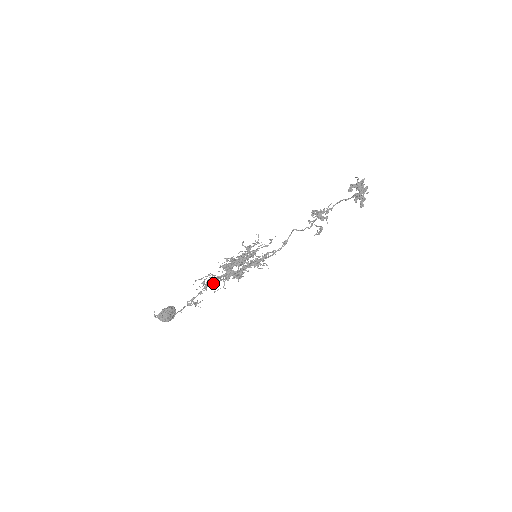
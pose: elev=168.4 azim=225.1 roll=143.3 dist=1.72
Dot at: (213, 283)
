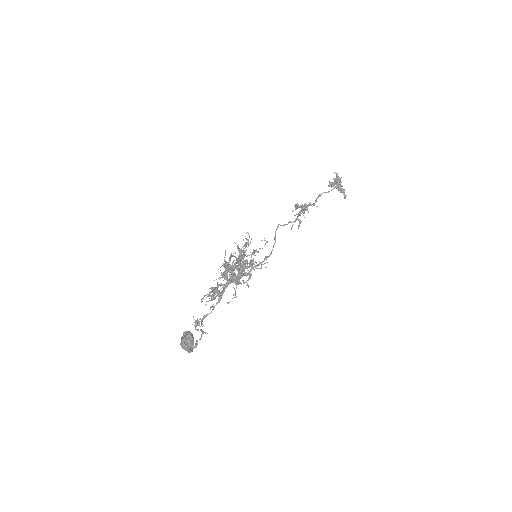
Dot at: occluded
